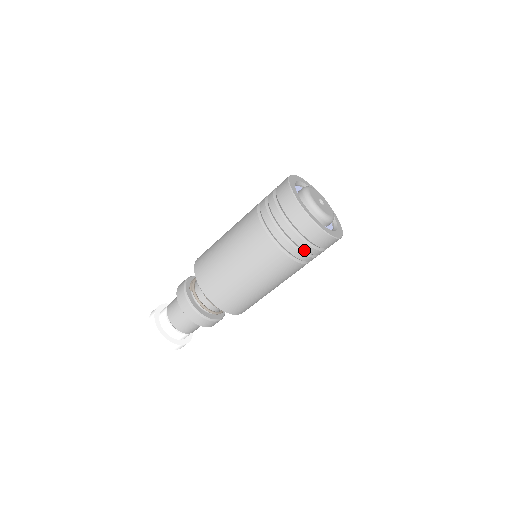
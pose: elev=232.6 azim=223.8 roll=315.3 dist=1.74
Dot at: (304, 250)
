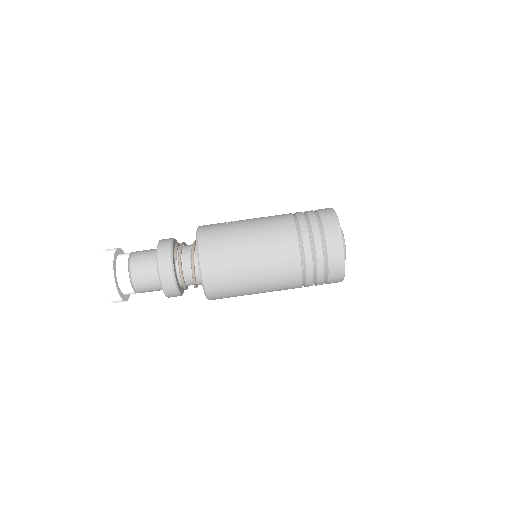
Dot at: (317, 282)
